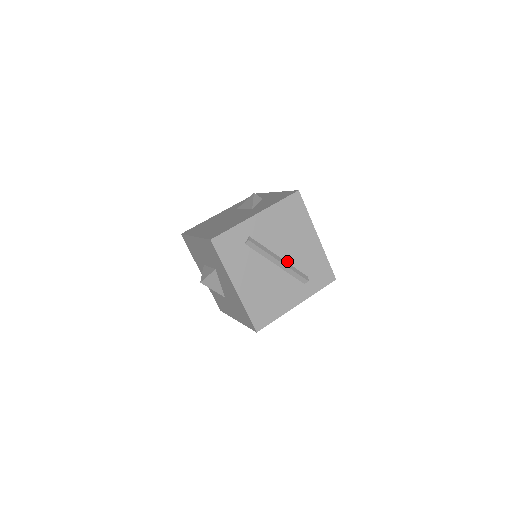
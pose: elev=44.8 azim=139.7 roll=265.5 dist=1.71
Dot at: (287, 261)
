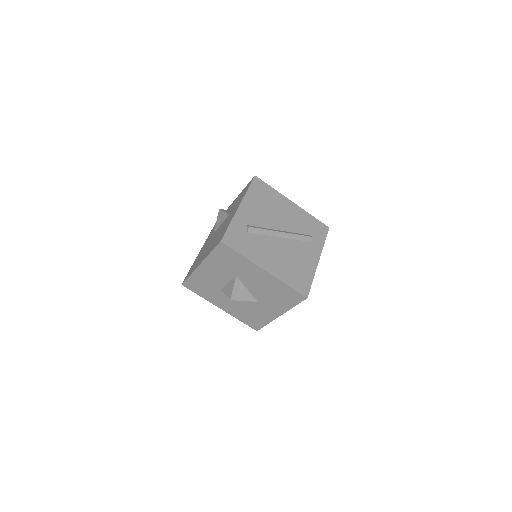
Dot at: (286, 231)
